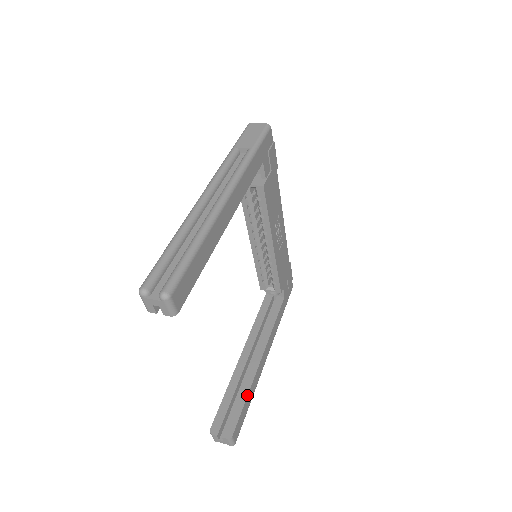
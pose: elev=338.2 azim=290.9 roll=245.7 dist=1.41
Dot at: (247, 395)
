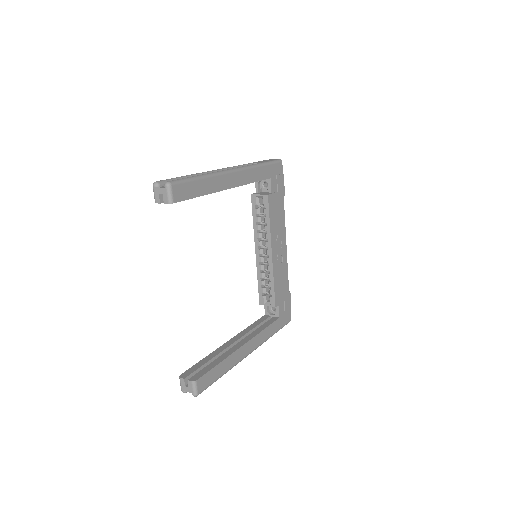
Dot at: (221, 361)
